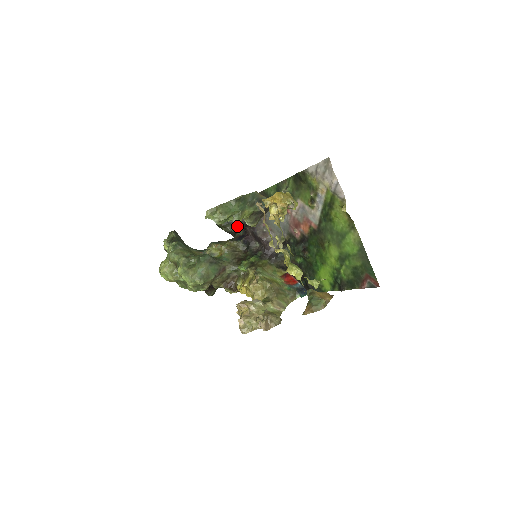
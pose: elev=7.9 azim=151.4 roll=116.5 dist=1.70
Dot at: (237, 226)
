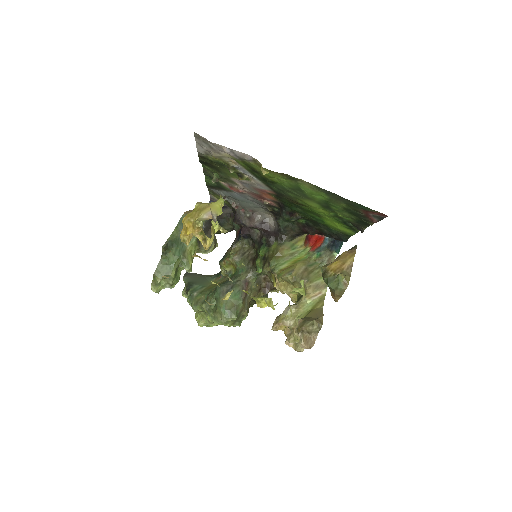
Dot at: (230, 222)
